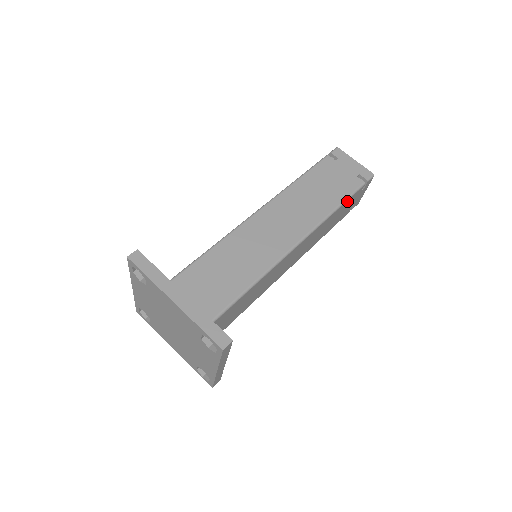
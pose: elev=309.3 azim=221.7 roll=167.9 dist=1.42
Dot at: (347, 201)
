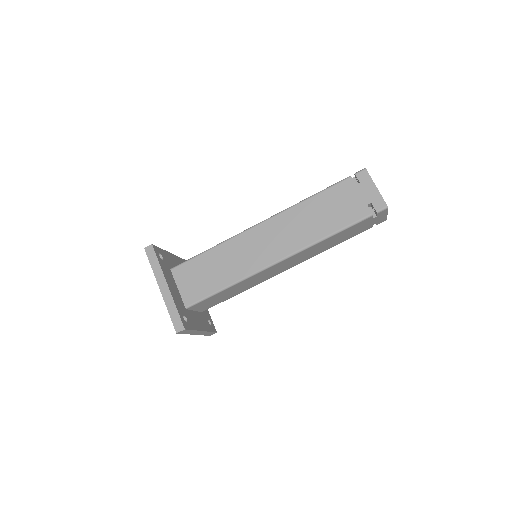
Dot at: occluded
